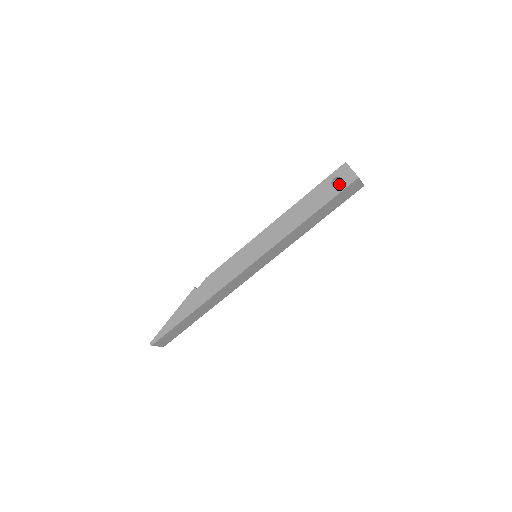
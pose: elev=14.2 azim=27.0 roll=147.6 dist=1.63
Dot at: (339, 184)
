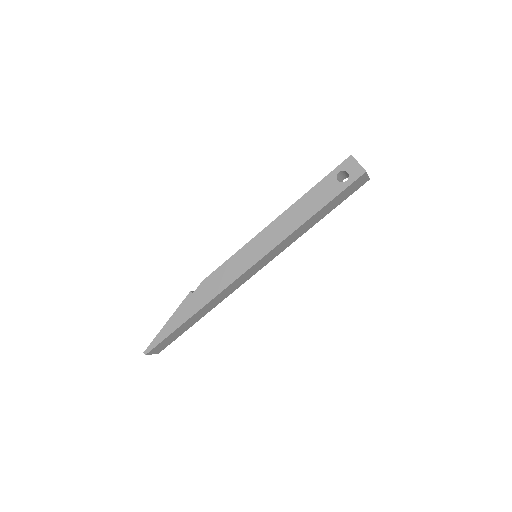
Dot at: (343, 178)
